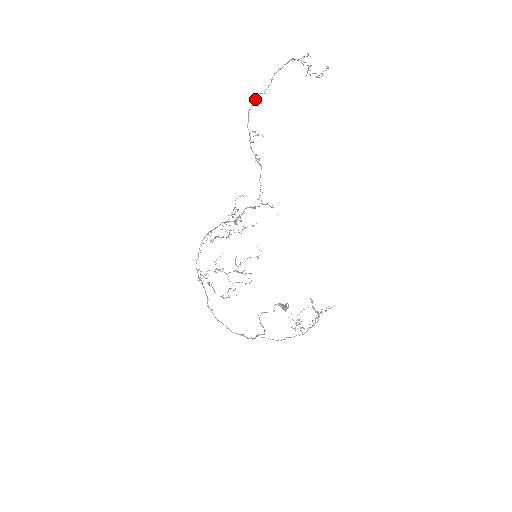
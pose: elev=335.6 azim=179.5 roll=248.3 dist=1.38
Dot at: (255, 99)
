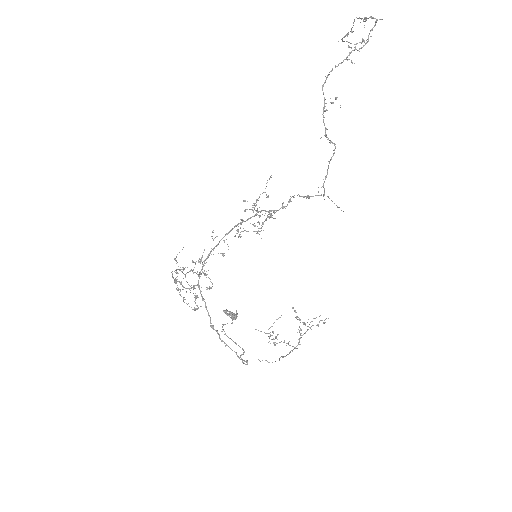
Dot at: (349, 55)
